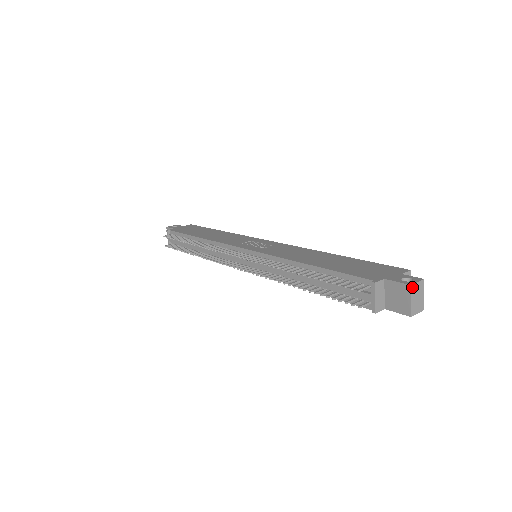
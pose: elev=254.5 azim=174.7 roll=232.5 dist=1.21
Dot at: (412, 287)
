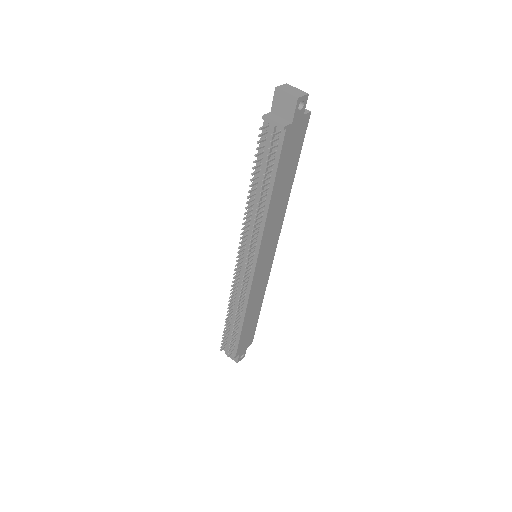
Dot at: (278, 88)
